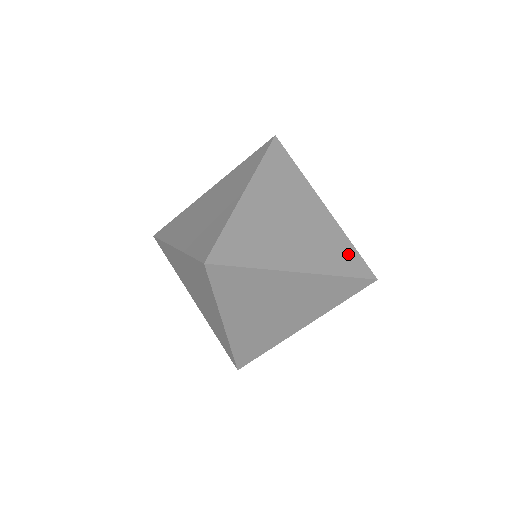
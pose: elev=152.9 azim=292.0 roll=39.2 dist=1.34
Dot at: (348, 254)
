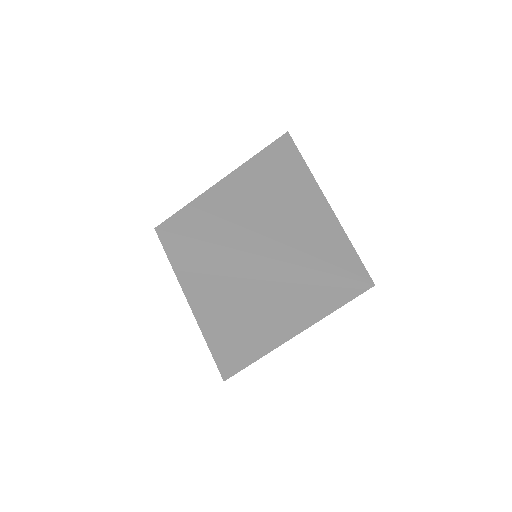
Dot at: (341, 252)
